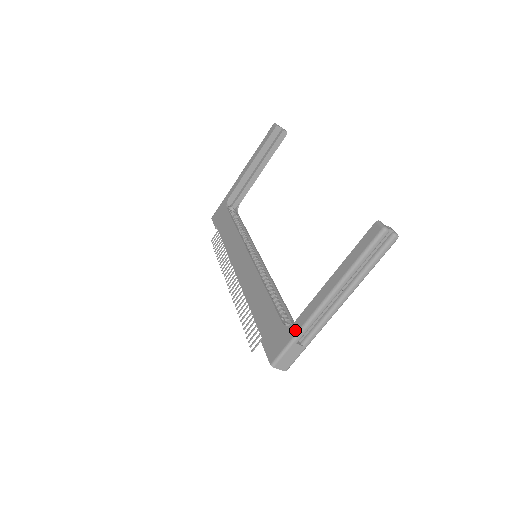
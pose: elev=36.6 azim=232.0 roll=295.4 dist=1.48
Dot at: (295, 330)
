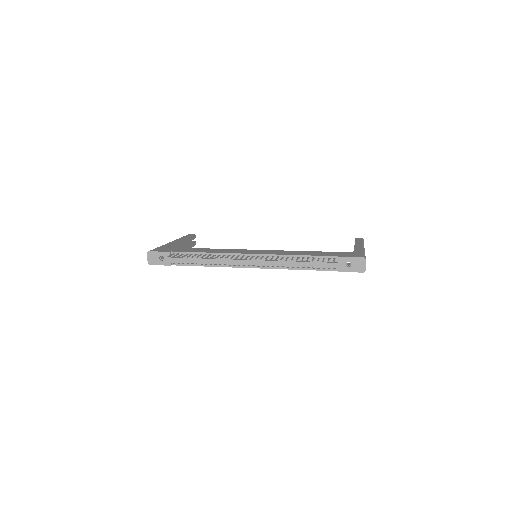
Dot at: (361, 251)
